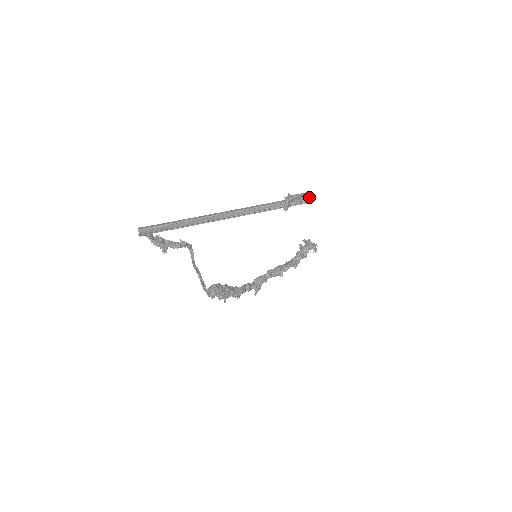
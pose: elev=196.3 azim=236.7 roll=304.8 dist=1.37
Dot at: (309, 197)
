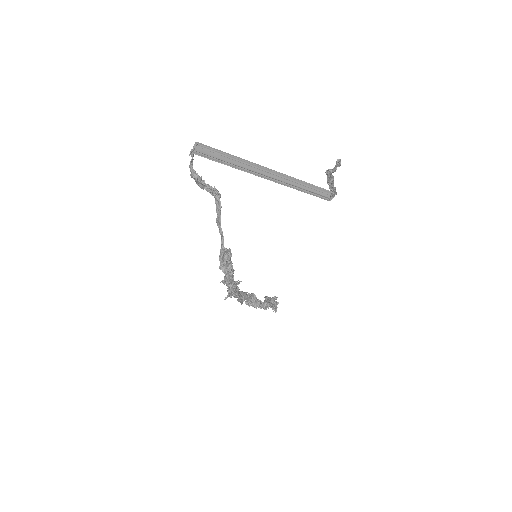
Dot at: (335, 190)
